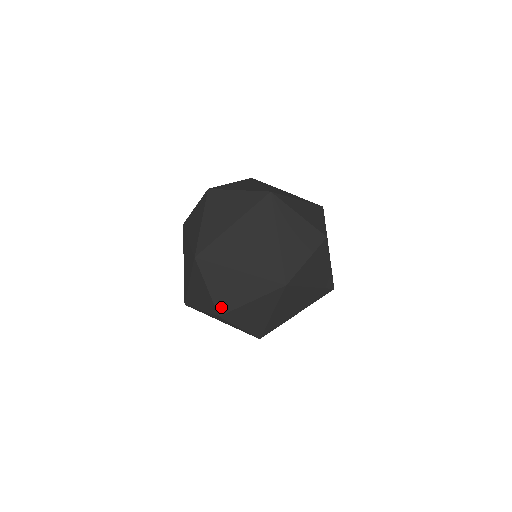
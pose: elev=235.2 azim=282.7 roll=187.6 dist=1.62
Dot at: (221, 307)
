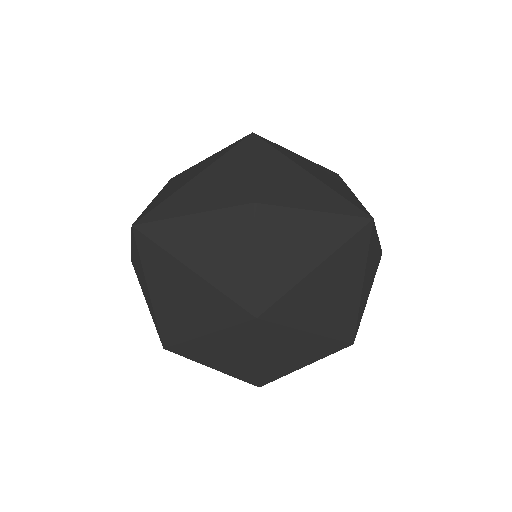
Dot at: (264, 194)
